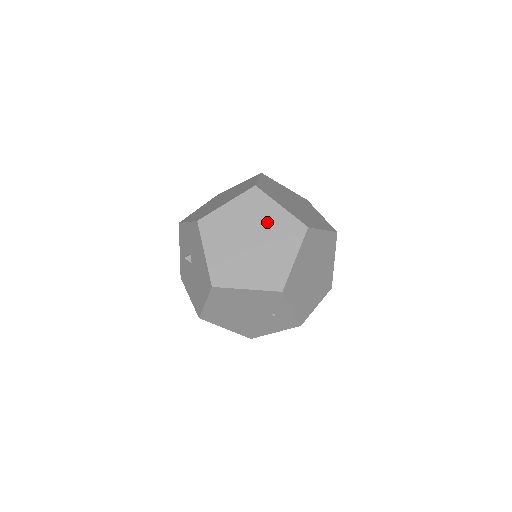
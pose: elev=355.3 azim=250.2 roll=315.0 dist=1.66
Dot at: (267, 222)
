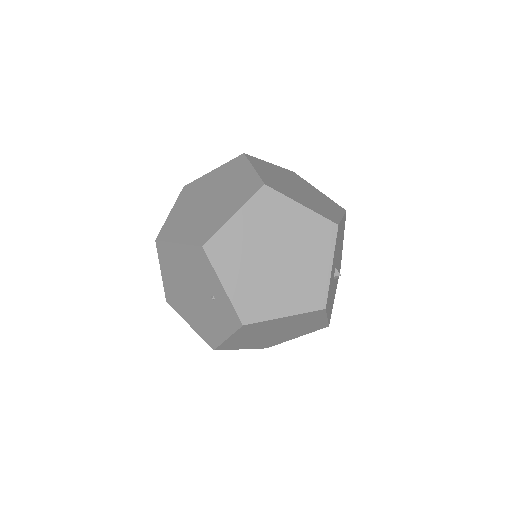
Dot at: (232, 182)
